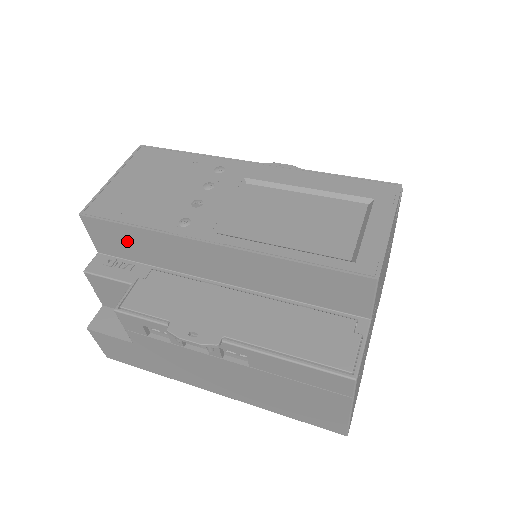
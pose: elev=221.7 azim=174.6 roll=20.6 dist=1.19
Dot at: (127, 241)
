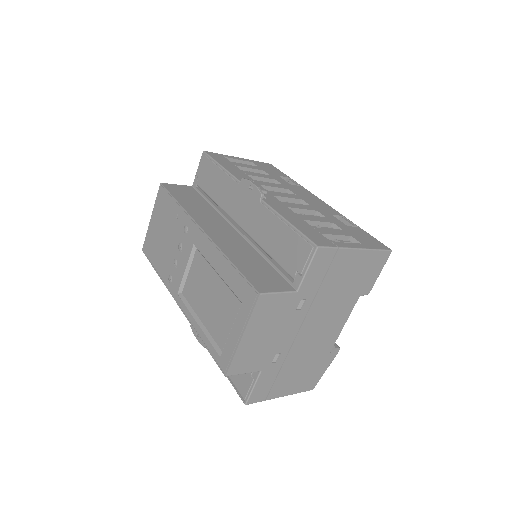
Dot at: occluded
